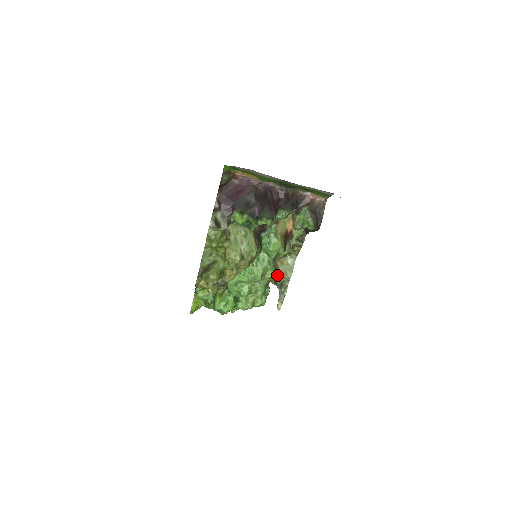
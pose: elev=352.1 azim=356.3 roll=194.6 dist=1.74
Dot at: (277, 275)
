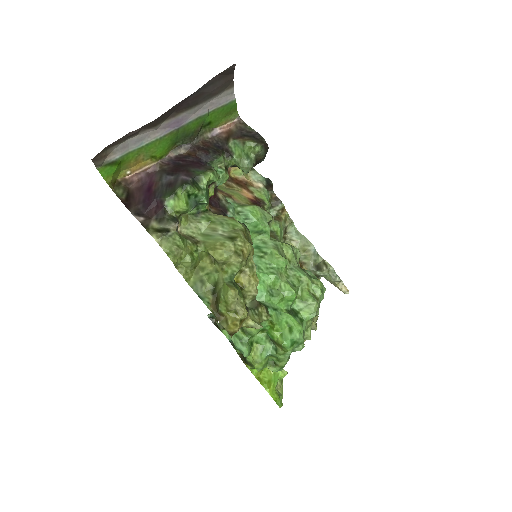
Dot at: (303, 265)
